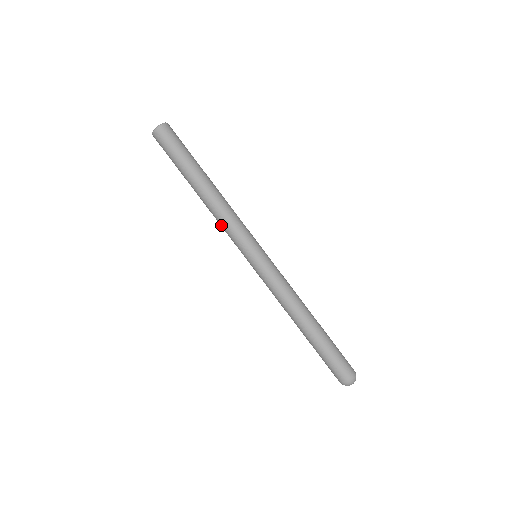
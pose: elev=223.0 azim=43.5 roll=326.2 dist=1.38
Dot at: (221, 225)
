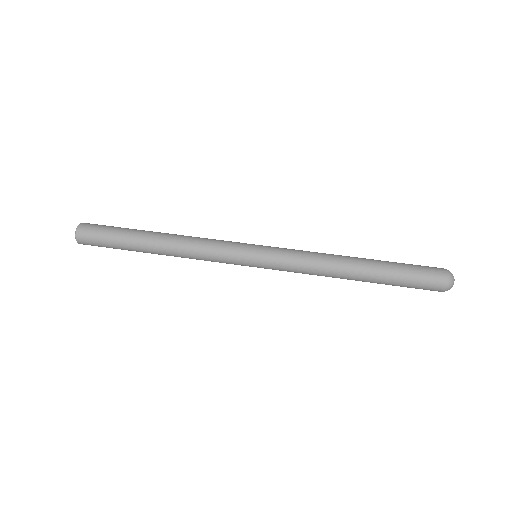
Dot at: (201, 258)
